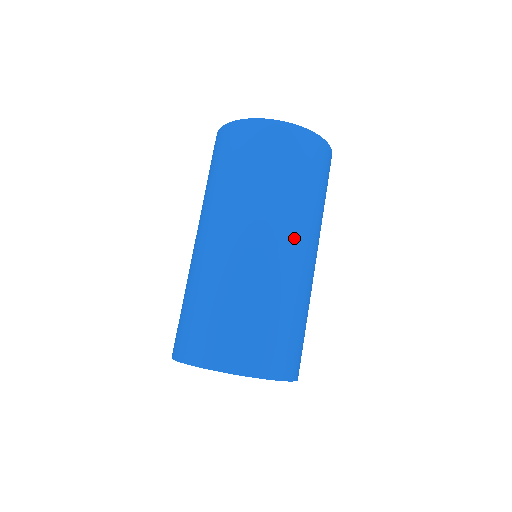
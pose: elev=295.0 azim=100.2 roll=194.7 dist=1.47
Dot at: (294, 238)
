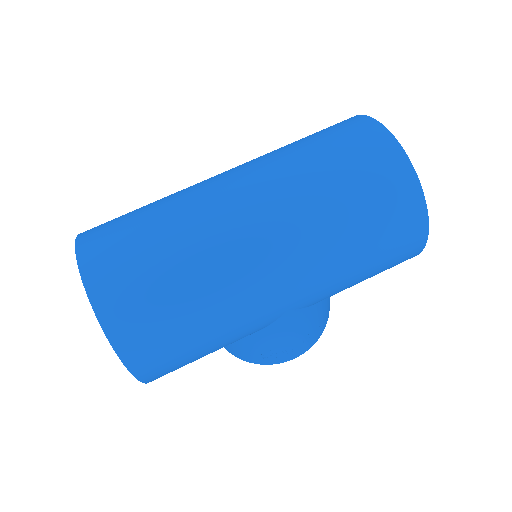
Dot at: (280, 241)
